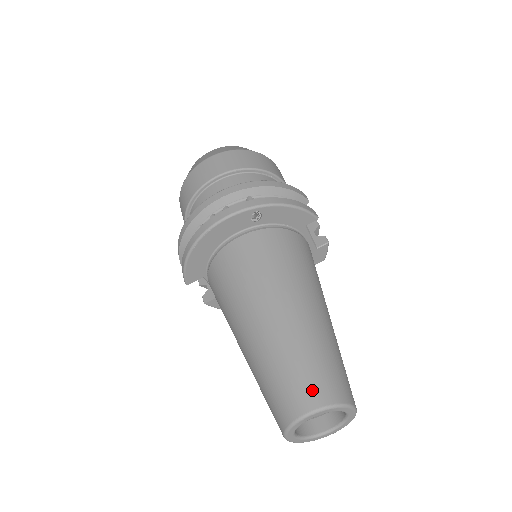
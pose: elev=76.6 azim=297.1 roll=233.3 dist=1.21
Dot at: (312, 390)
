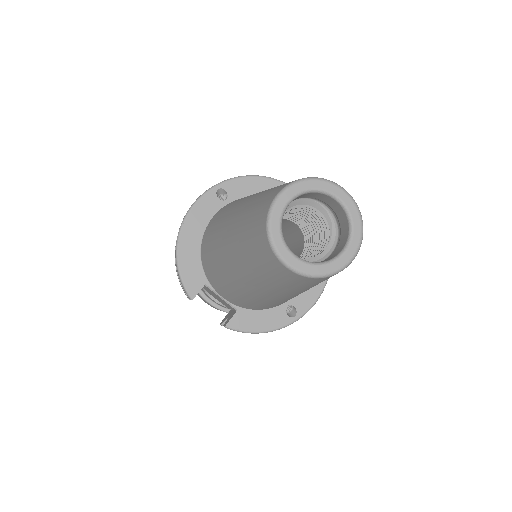
Dot at: (277, 188)
